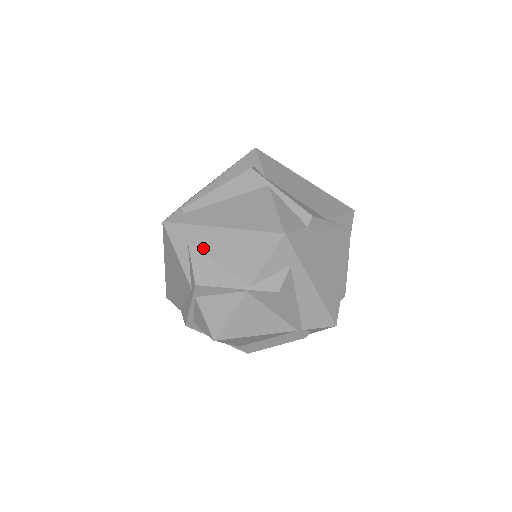
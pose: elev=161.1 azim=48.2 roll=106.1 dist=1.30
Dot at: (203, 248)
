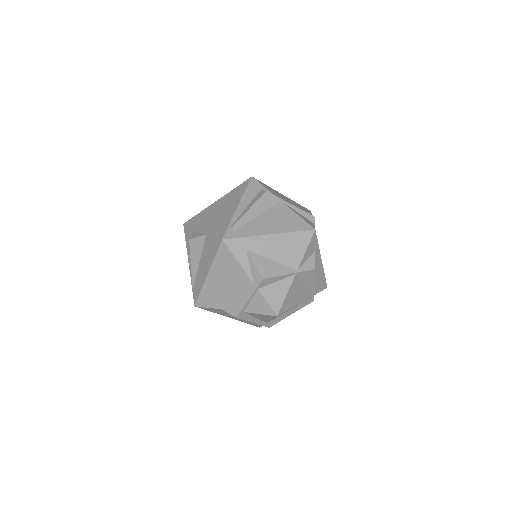
Dot at: (259, 252)
